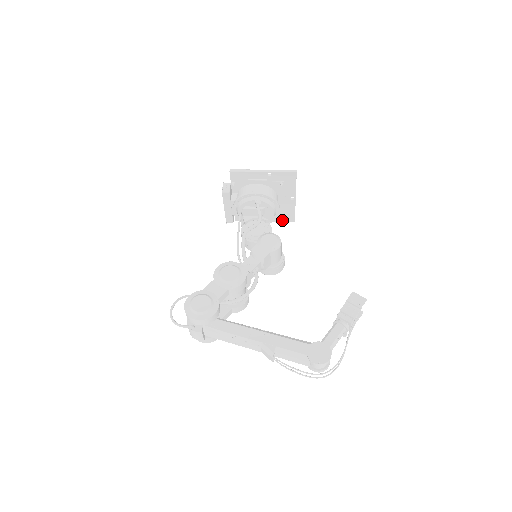
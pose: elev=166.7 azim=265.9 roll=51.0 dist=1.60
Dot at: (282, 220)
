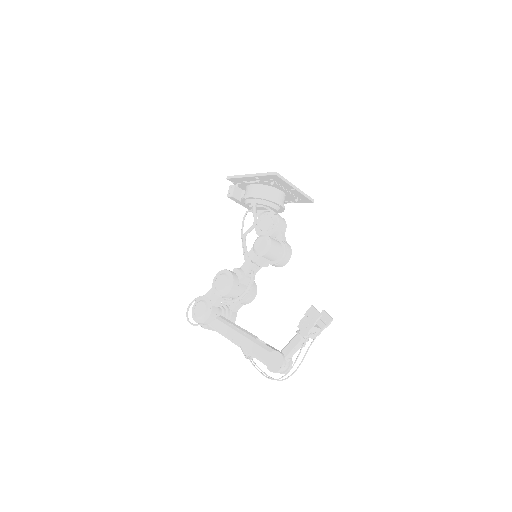
Dot at: (302, 202)
